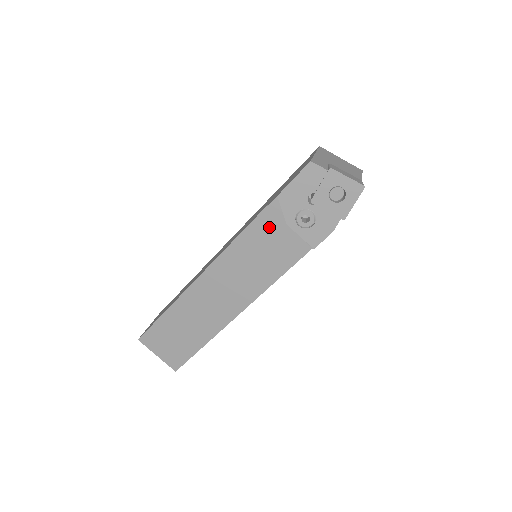
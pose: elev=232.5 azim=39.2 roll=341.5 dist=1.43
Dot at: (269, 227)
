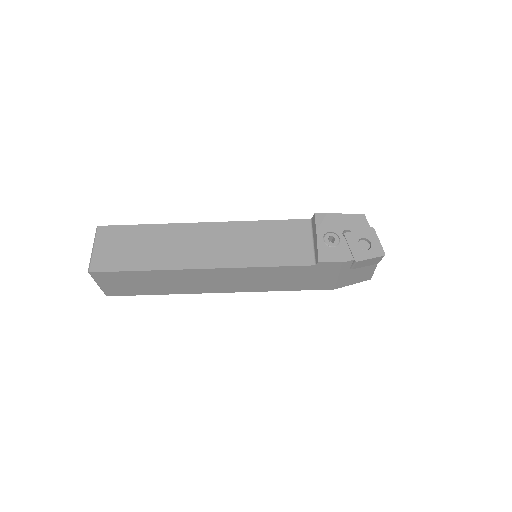
Dot at: (298, 231)
